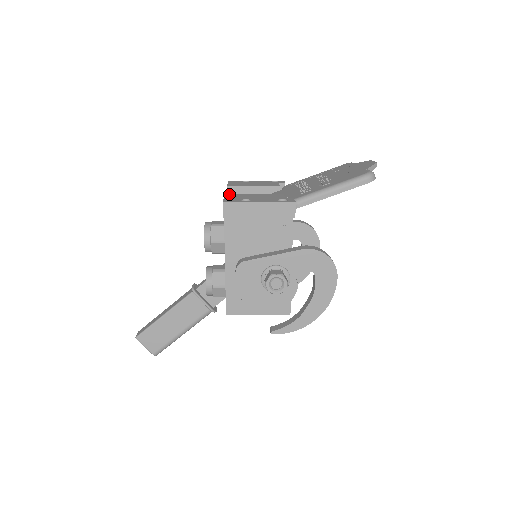
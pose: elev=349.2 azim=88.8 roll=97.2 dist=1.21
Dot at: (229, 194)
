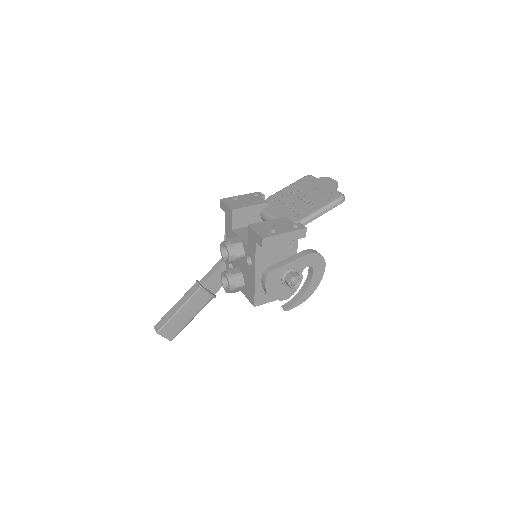
Dot at: (251, 224)
